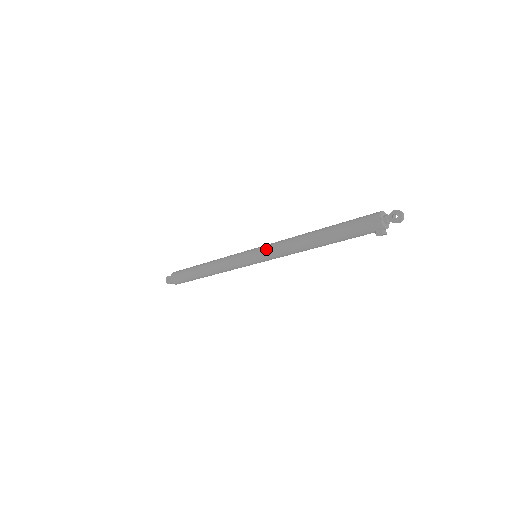
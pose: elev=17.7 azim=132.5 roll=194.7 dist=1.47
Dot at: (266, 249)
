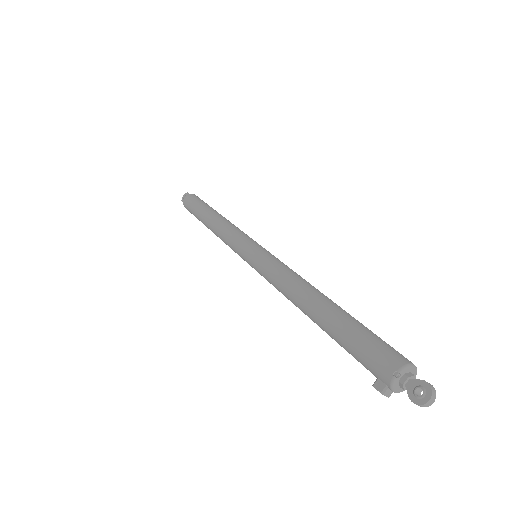
Dot at: (265, 260)
